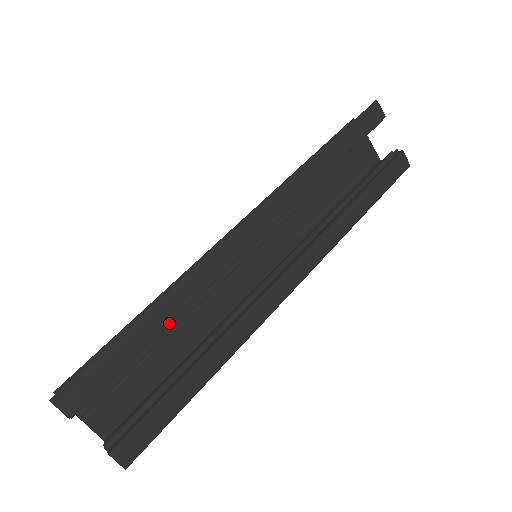
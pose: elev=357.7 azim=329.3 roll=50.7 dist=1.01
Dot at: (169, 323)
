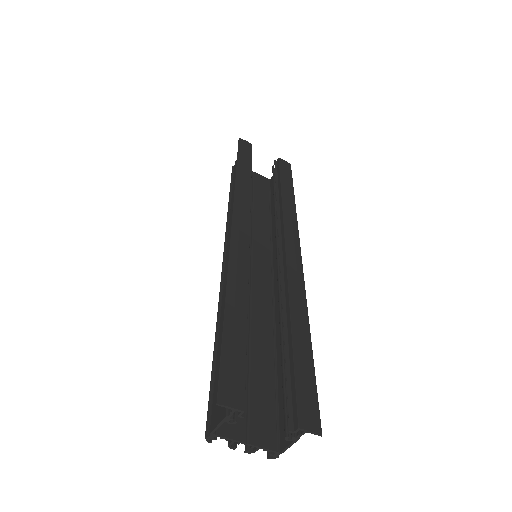
Dot at: (247, 306)
